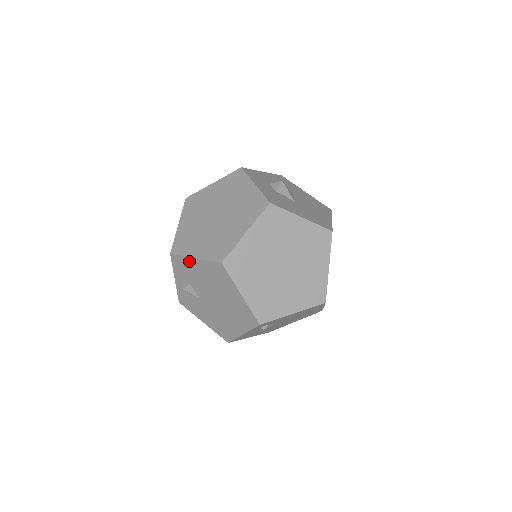
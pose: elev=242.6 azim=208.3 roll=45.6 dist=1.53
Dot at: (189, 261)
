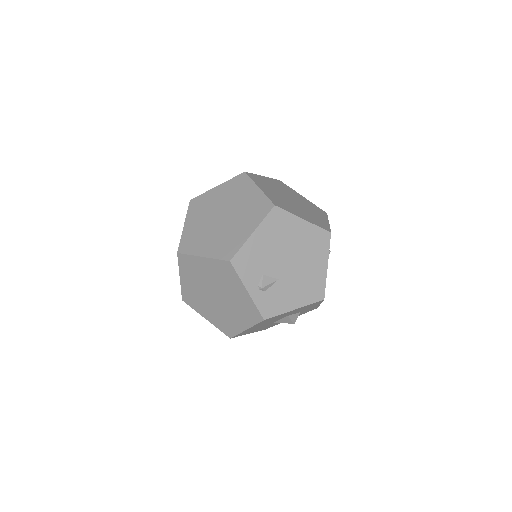
Dot at: (250, 244)
